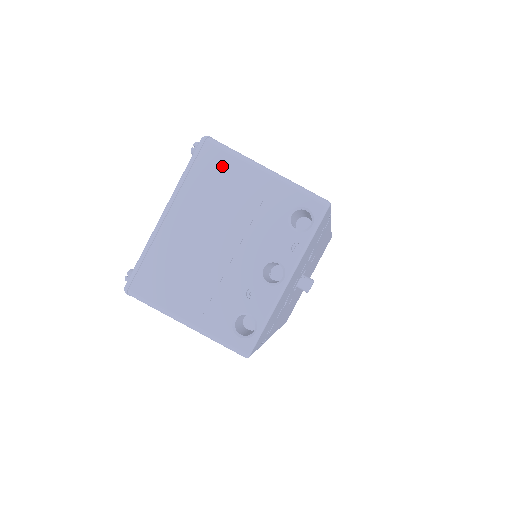
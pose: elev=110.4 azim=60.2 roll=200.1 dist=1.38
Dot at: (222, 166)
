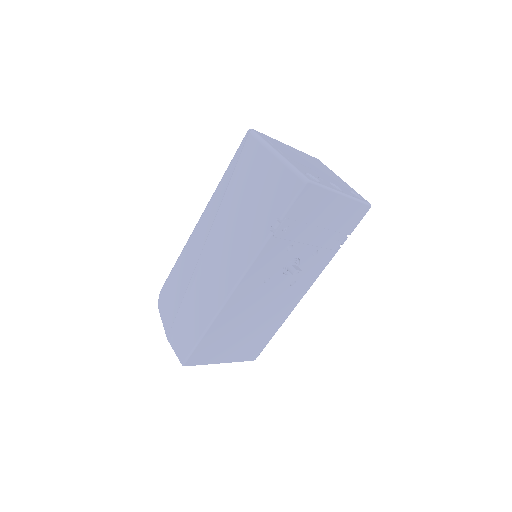
Dot at: (325, 166)
